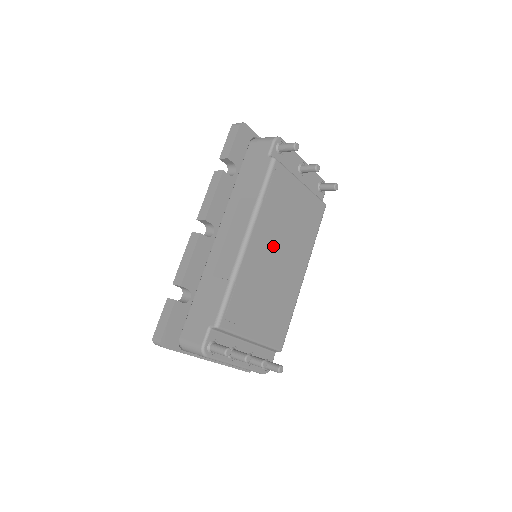
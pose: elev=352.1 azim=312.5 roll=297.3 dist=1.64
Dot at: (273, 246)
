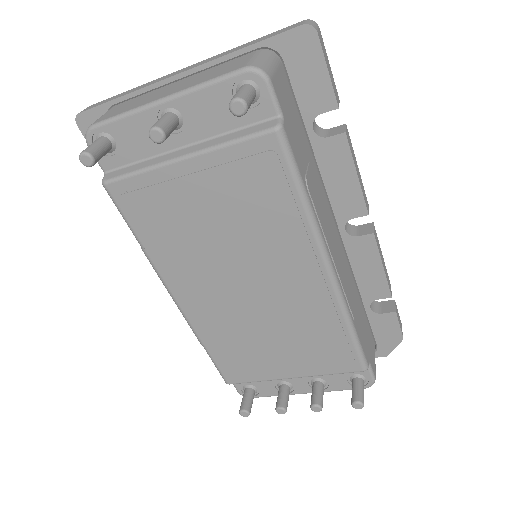
Dot at: (219, 281)
